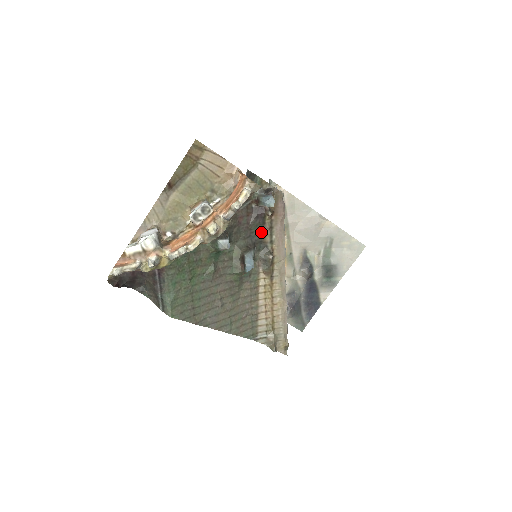
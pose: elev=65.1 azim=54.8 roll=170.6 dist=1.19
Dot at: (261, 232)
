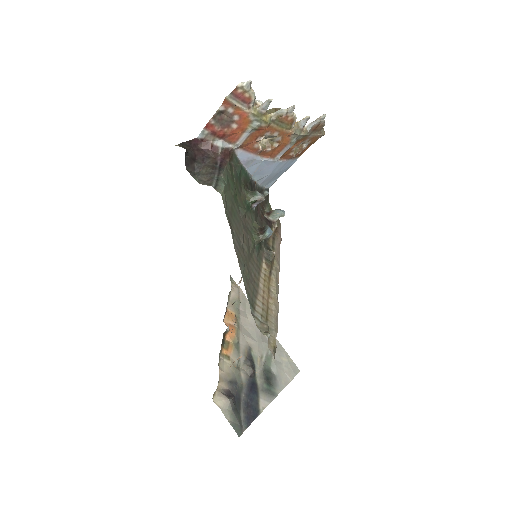
Dot at: occluded
